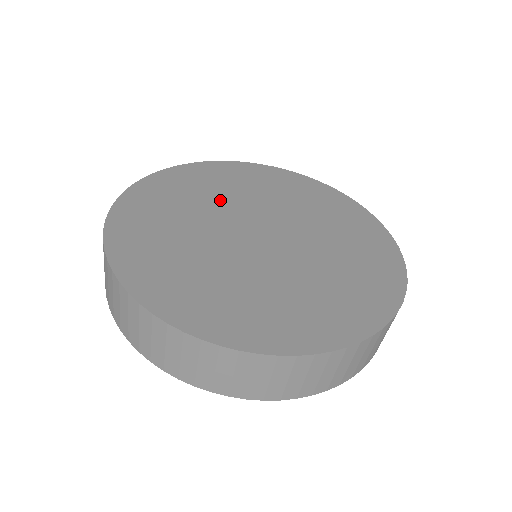
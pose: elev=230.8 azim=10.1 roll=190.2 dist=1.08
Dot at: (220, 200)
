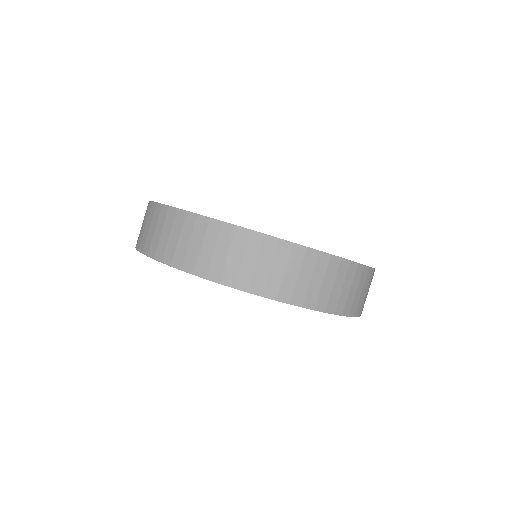
Dot at: occluded
